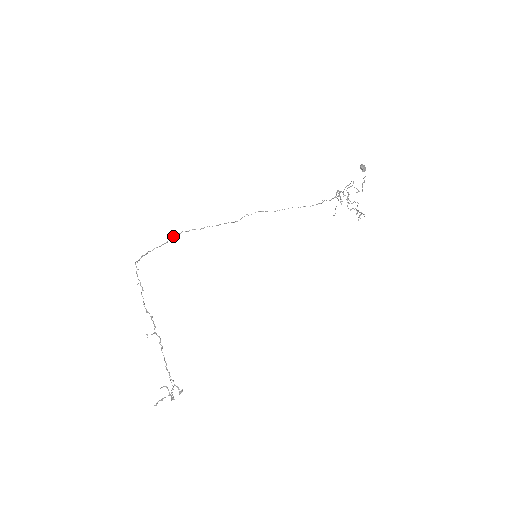
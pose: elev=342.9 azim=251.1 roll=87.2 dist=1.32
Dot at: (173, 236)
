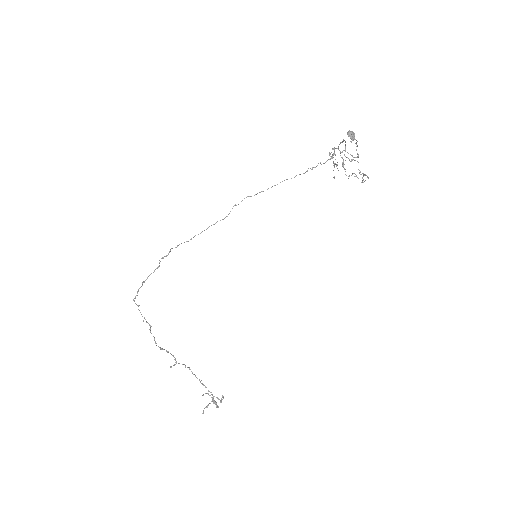
Dot at: (163, 258)
